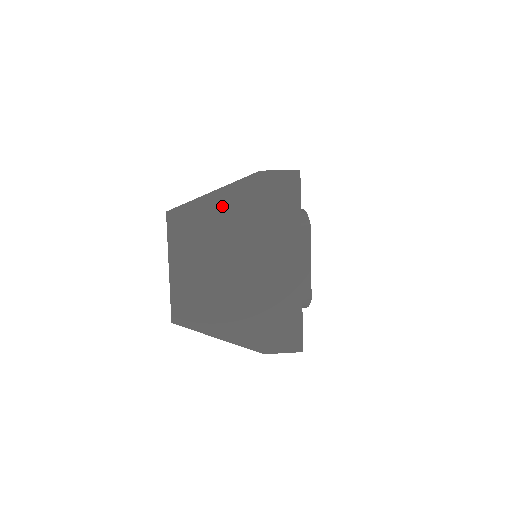
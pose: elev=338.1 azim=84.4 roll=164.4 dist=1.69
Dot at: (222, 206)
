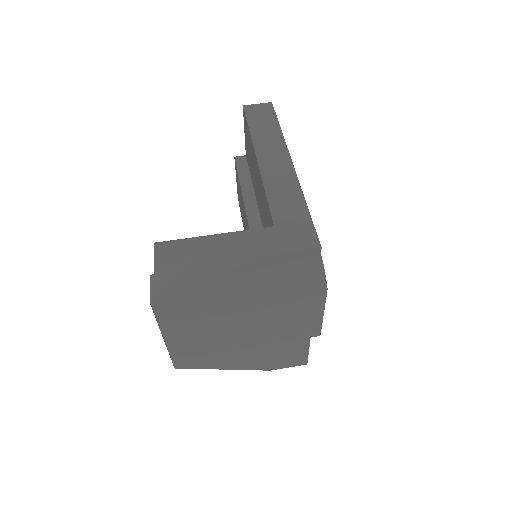
Dot at: (219, 290)
